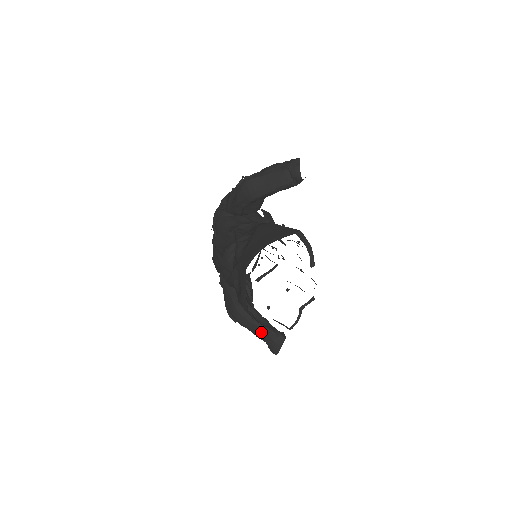
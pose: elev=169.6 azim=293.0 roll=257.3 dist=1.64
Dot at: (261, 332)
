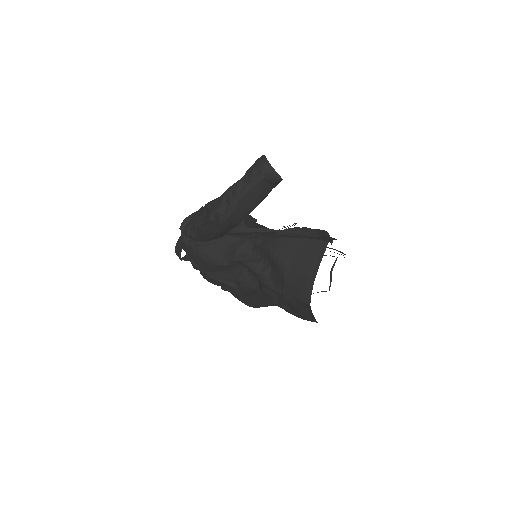
Dot at: occluded
